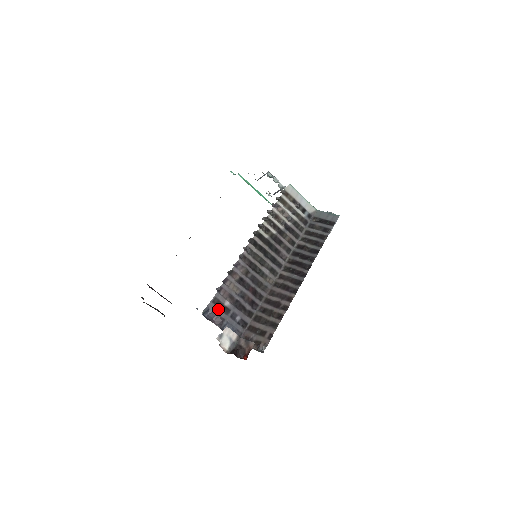
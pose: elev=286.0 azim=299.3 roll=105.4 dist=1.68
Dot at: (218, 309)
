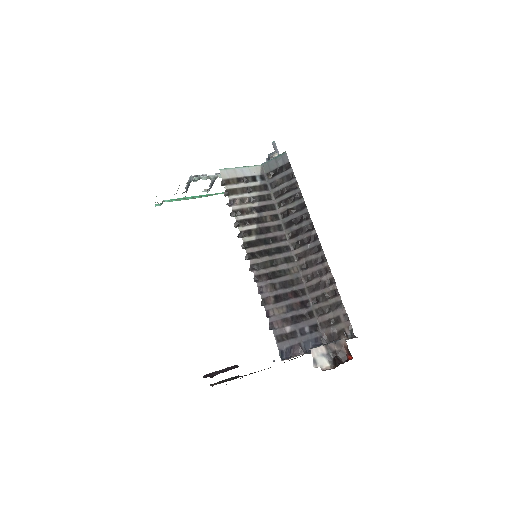
Dot at: (287, 342)
